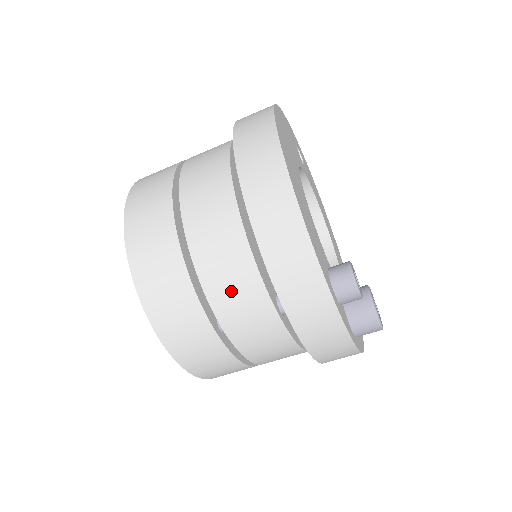
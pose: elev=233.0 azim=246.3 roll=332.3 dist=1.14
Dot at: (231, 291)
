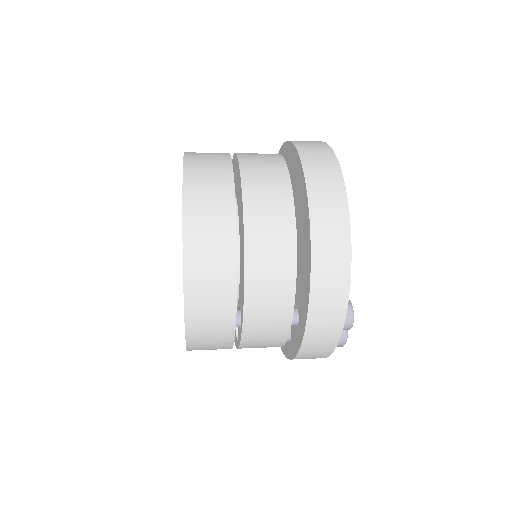
Dot at: (266, 305)
